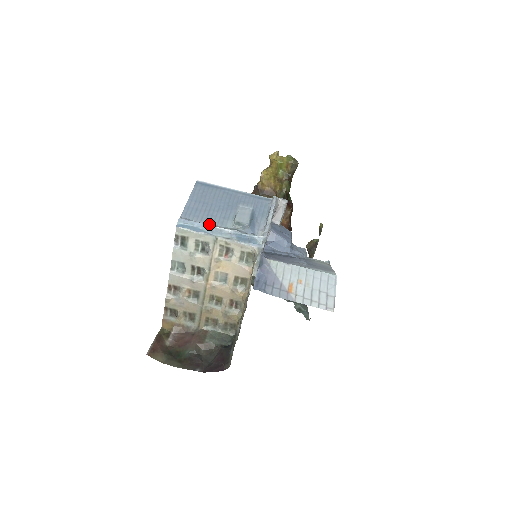
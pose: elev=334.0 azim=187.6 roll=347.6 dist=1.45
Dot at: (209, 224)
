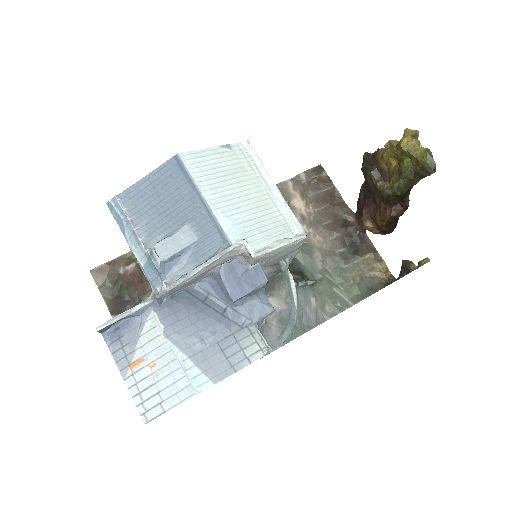
Dot at: (136, 225)
